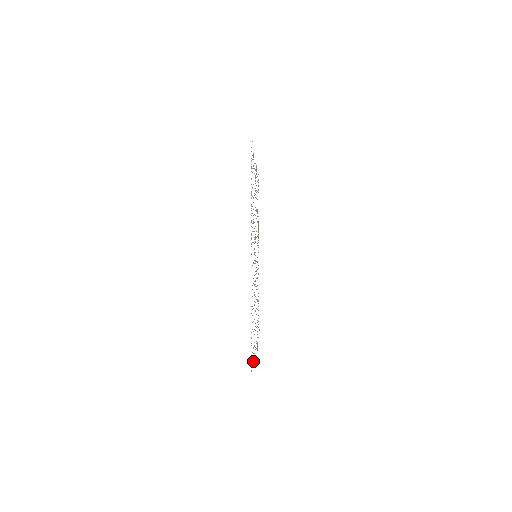
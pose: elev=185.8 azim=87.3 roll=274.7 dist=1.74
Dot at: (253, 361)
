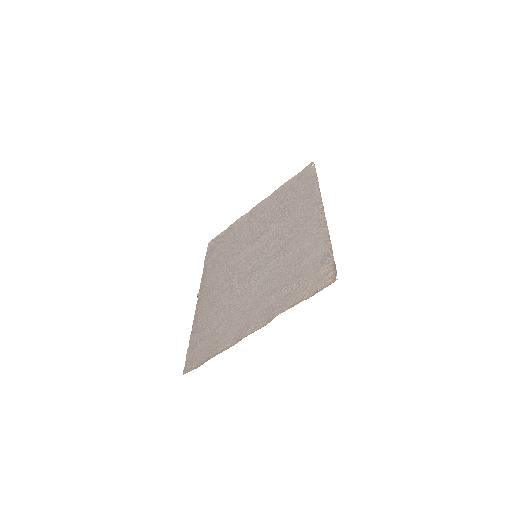
Dot at: (306, 295)
